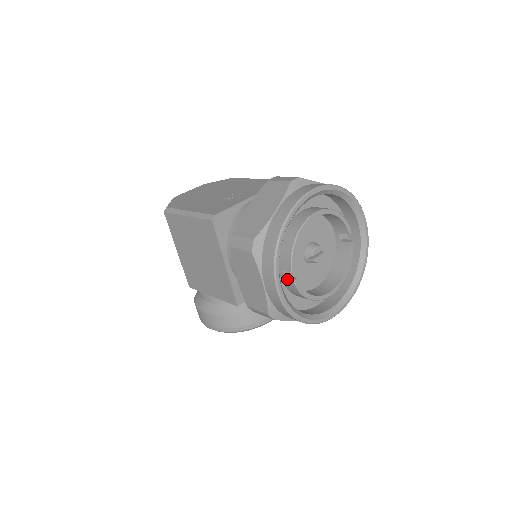
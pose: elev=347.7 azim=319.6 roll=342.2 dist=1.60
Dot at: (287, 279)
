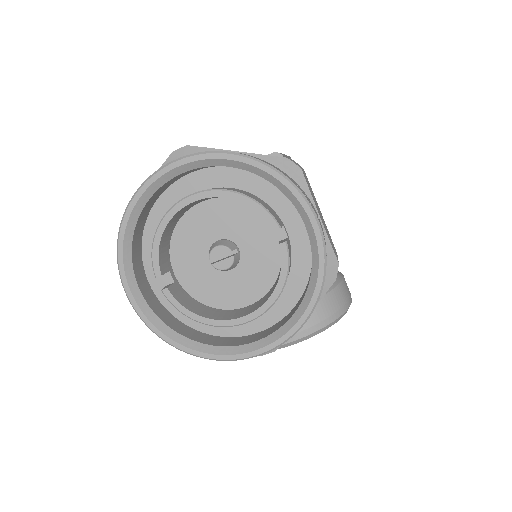
Dot at: (165, 287)
